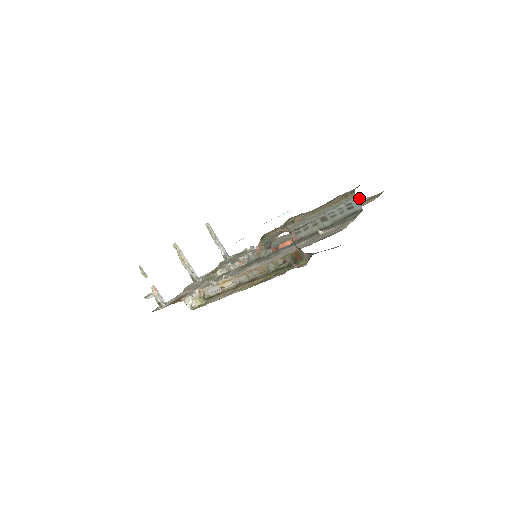
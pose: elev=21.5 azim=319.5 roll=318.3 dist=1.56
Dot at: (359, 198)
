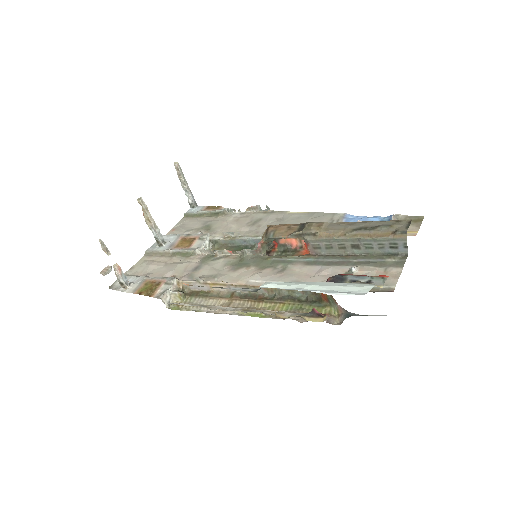
Dot at: (392, 216)
